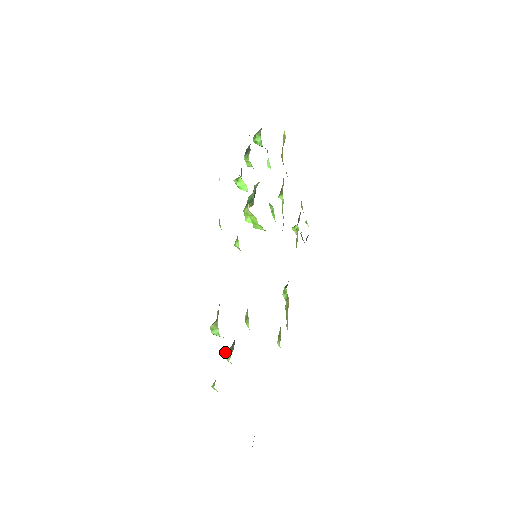
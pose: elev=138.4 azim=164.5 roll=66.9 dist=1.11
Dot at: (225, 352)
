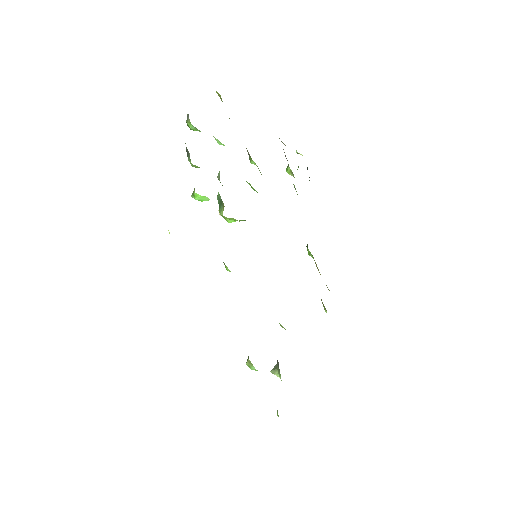
Dot at: (274, 371)
